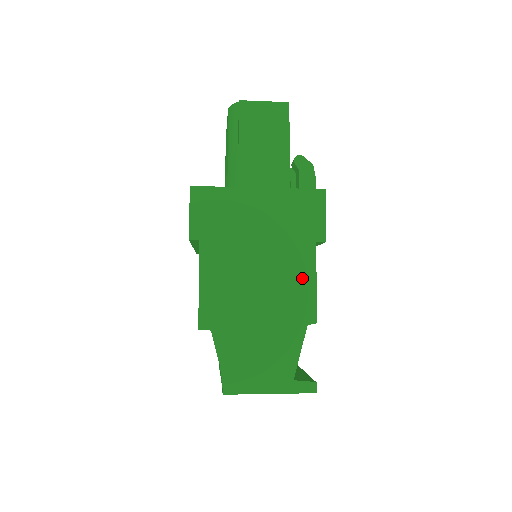
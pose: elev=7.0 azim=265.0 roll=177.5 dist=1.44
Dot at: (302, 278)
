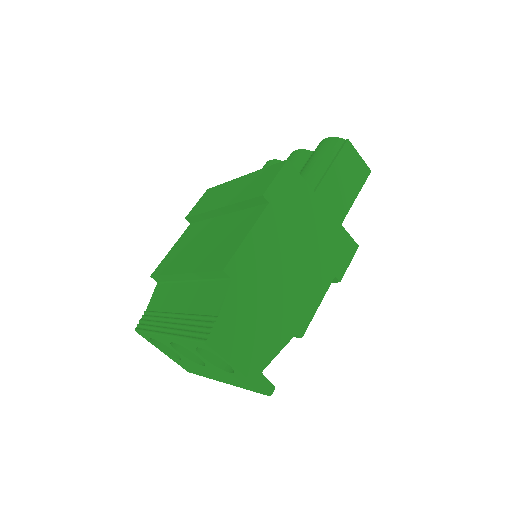
Dot at: (313, 295)
